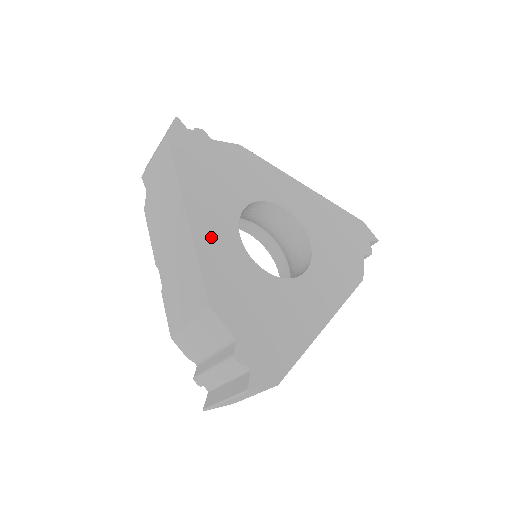
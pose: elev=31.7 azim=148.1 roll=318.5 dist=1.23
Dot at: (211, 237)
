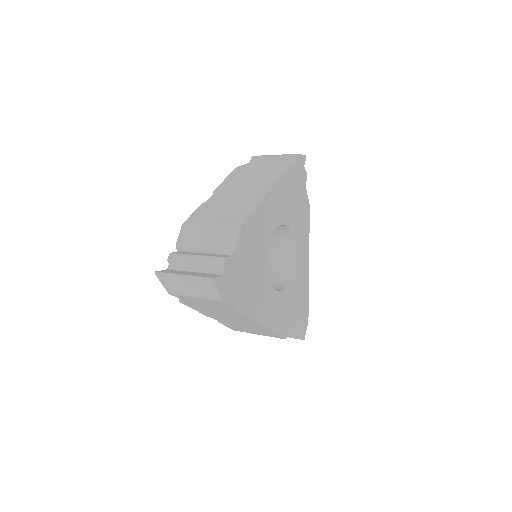
Dot at: (269, 313)
